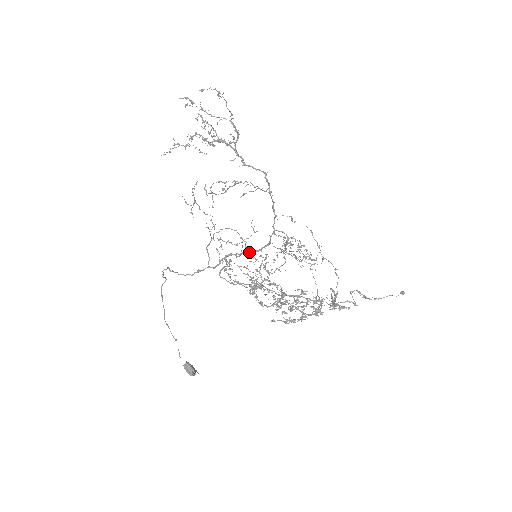
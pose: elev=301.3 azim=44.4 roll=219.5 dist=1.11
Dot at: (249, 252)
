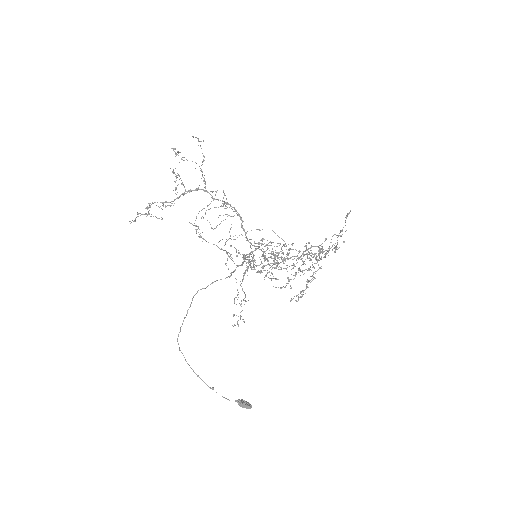
Dot at: (254, 250)
